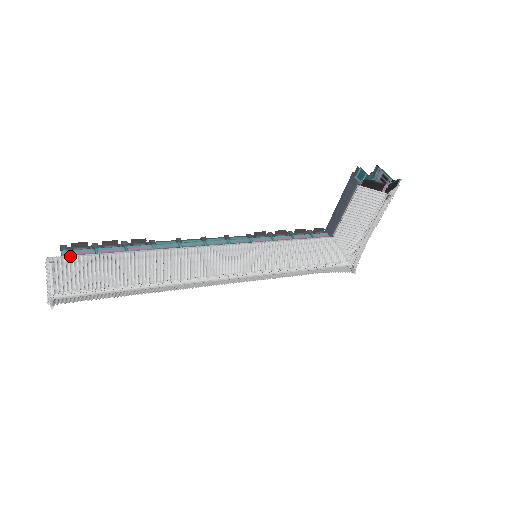
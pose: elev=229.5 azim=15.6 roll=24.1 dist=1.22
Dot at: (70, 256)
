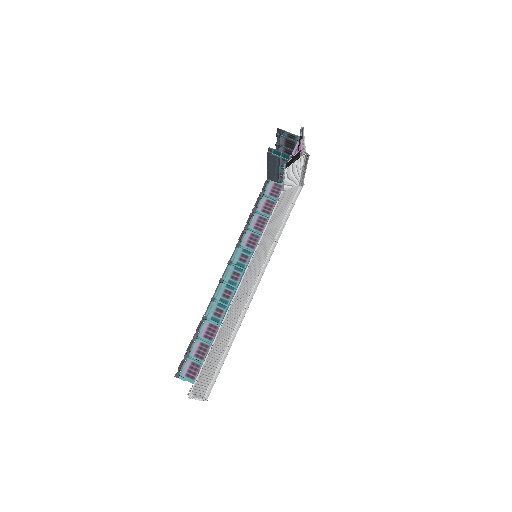
Dot at: (194, 383)
